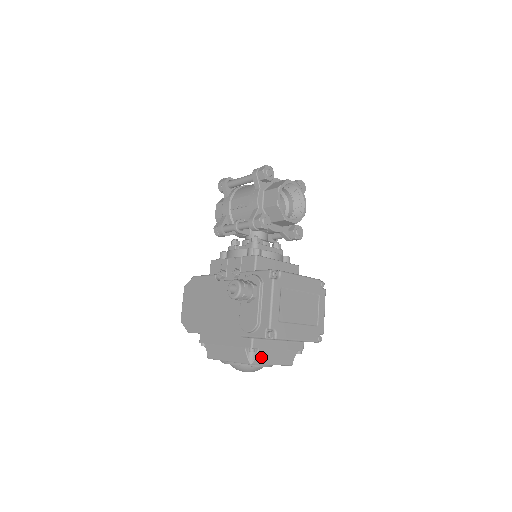
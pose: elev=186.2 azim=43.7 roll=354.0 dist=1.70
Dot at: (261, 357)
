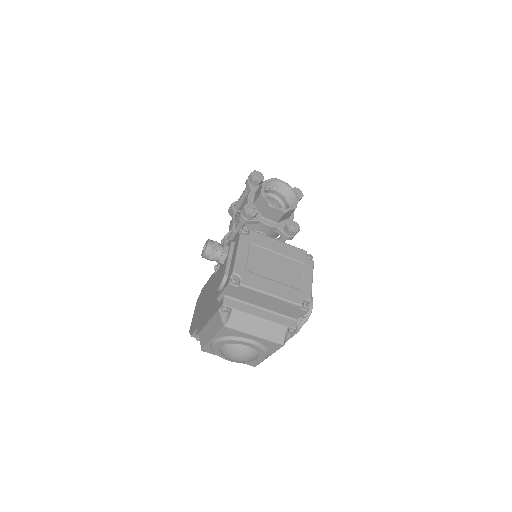
Dot at: (237, 320)
